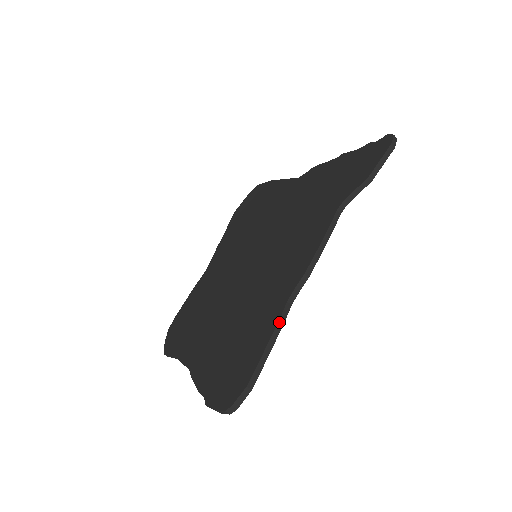
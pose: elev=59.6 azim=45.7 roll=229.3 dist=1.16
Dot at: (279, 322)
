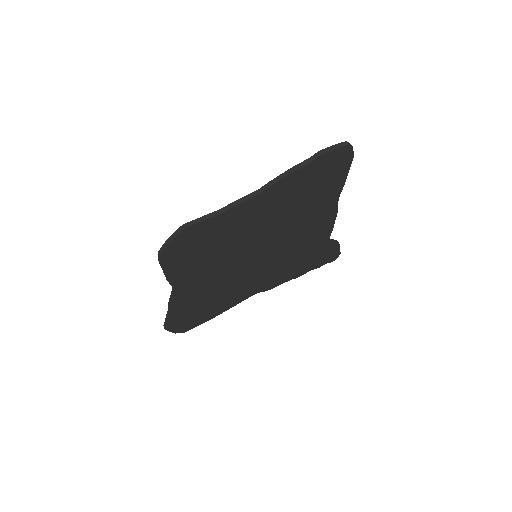
Dot at: occluded
